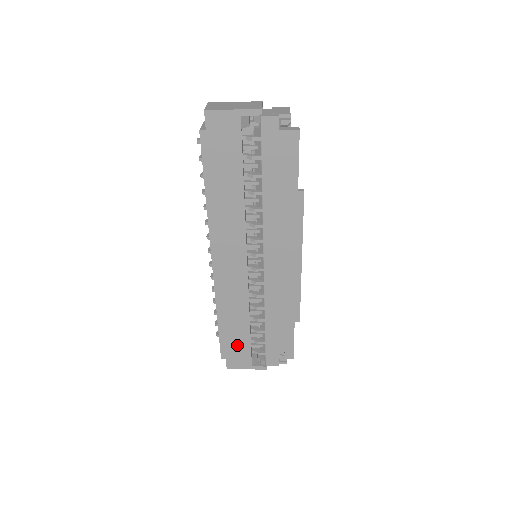
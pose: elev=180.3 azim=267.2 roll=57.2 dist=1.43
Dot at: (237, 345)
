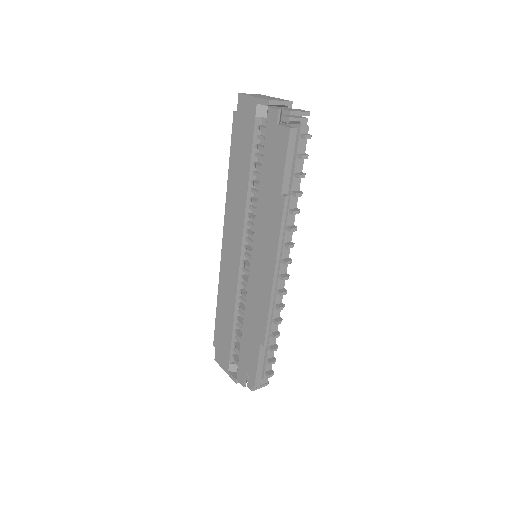
Dot at: (224, 339)
